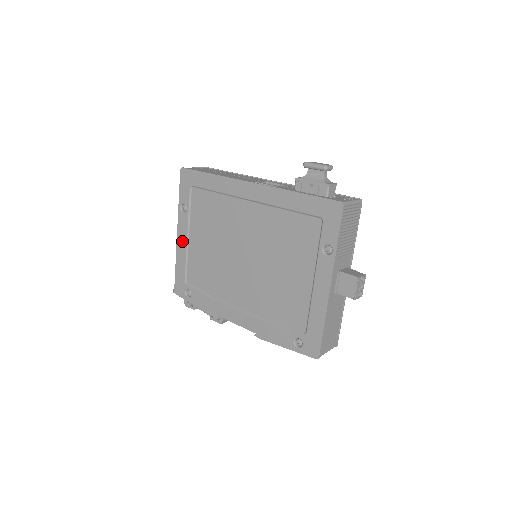
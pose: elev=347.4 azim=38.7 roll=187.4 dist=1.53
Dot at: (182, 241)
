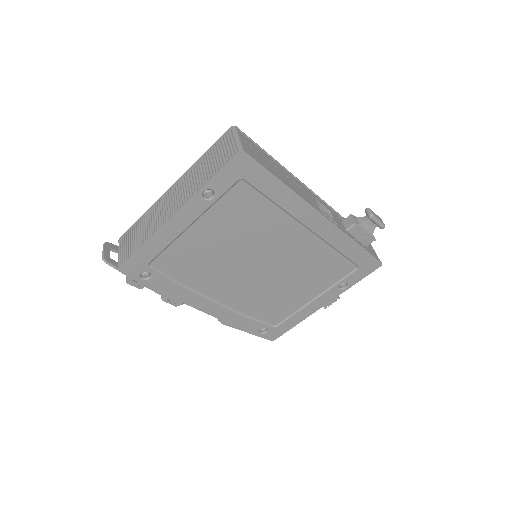
Dot at: (177, 226)
